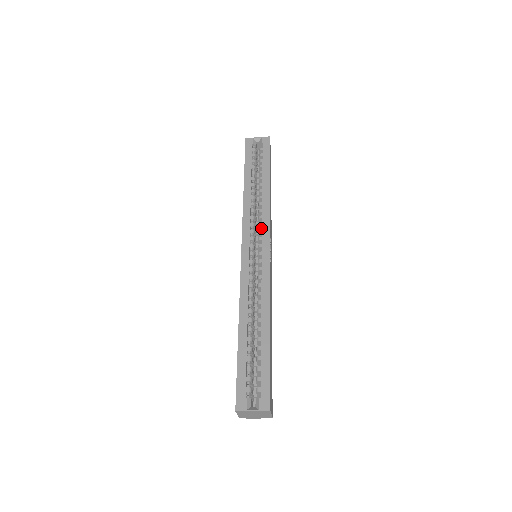
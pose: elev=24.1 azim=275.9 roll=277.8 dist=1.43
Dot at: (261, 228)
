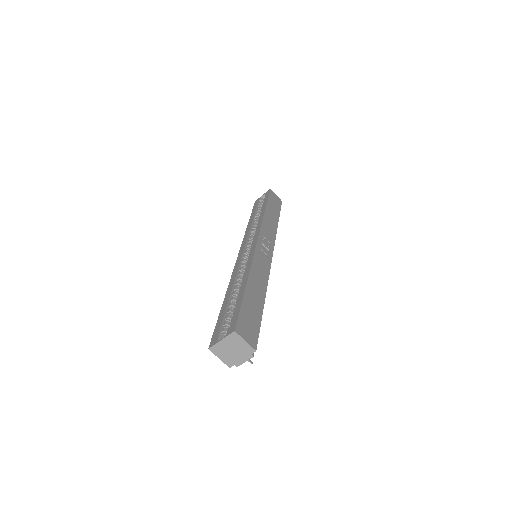
Dot at: occluded
